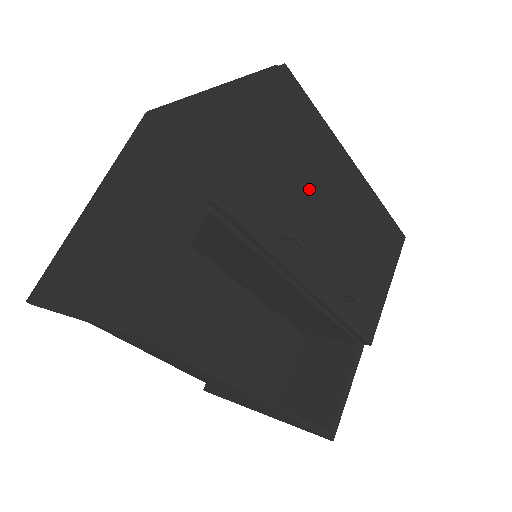
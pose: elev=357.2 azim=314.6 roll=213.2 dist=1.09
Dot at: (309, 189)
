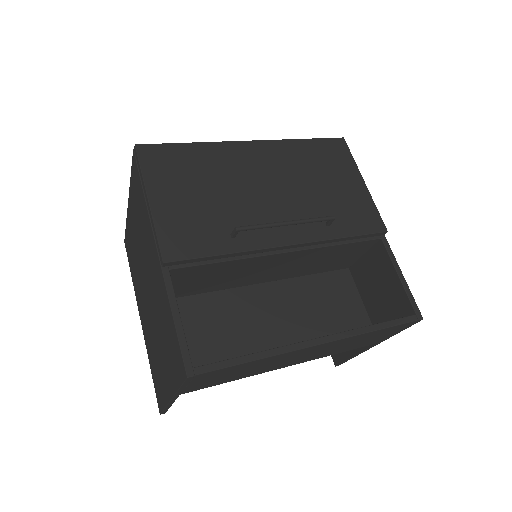
Dot at: (225, 191)
